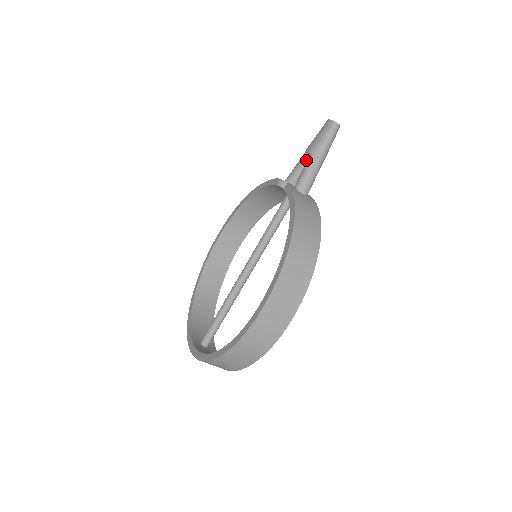
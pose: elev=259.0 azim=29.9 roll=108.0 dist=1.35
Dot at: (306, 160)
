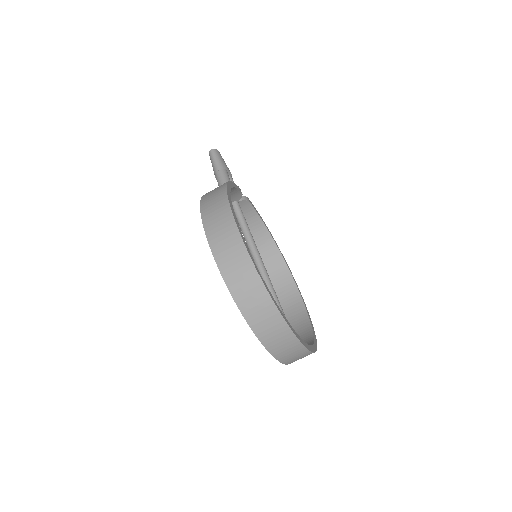
Dot at: occluded
